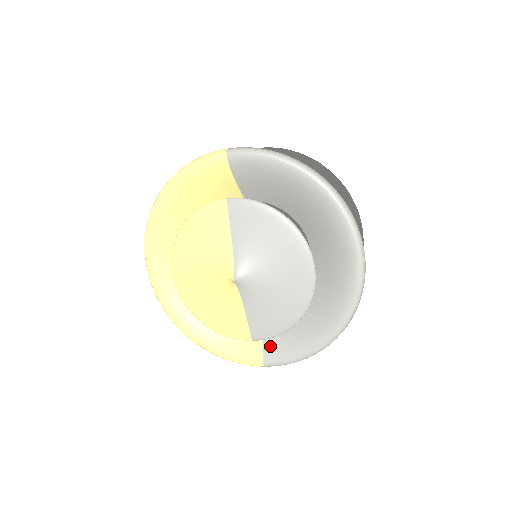
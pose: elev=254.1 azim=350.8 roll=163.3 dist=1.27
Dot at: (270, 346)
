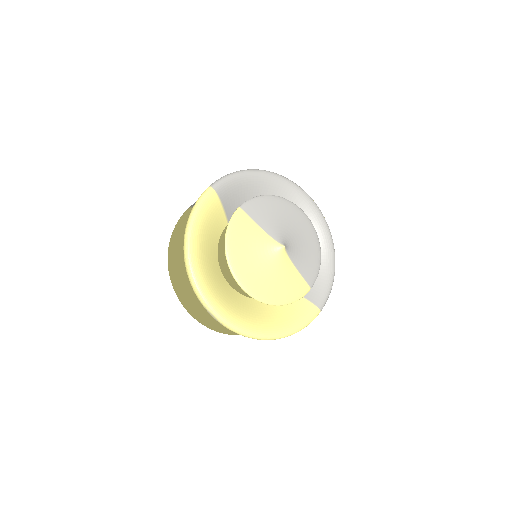
Dot at: (312, 296)
